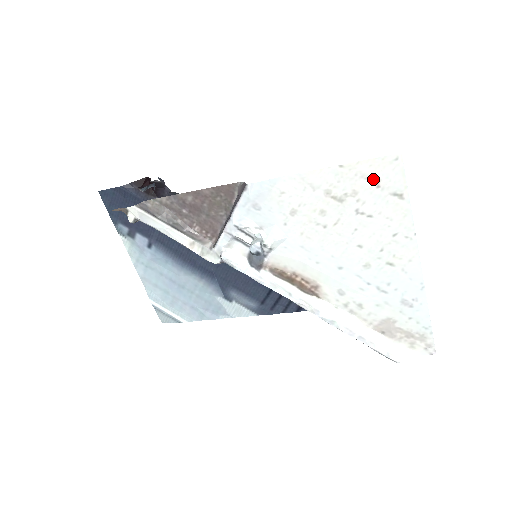
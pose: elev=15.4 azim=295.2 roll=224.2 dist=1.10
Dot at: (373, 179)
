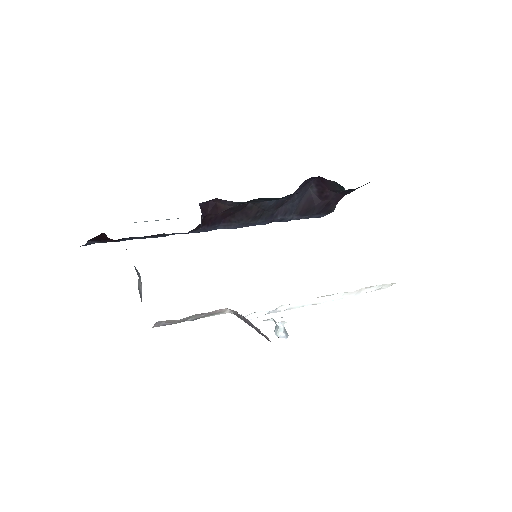
Dot at: occluded
